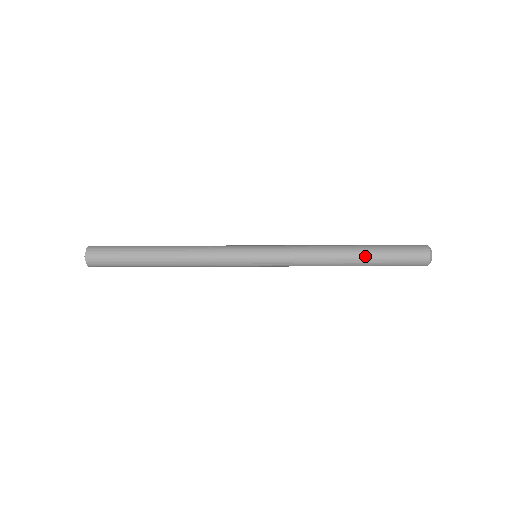
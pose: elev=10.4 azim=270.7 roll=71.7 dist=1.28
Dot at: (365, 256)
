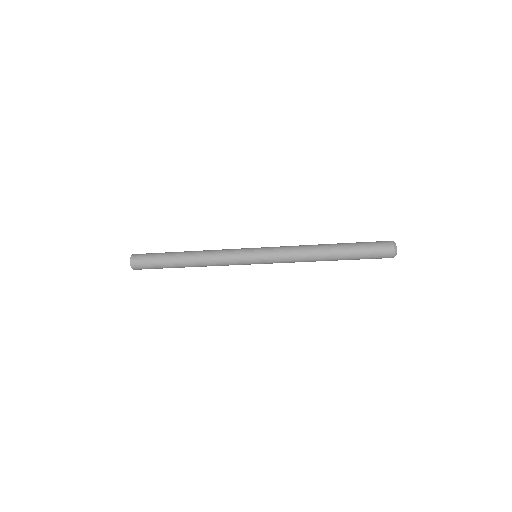
Dot at: (340, 245)
